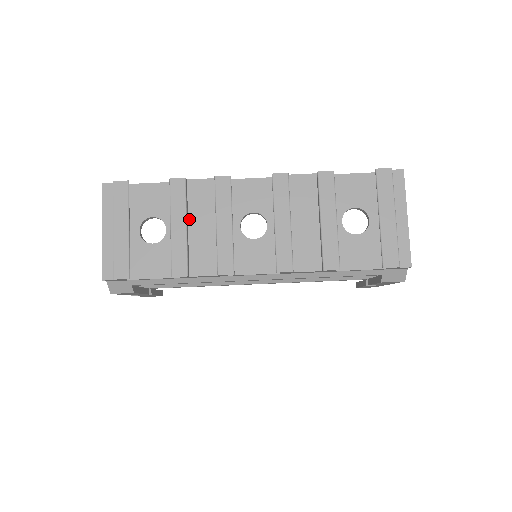
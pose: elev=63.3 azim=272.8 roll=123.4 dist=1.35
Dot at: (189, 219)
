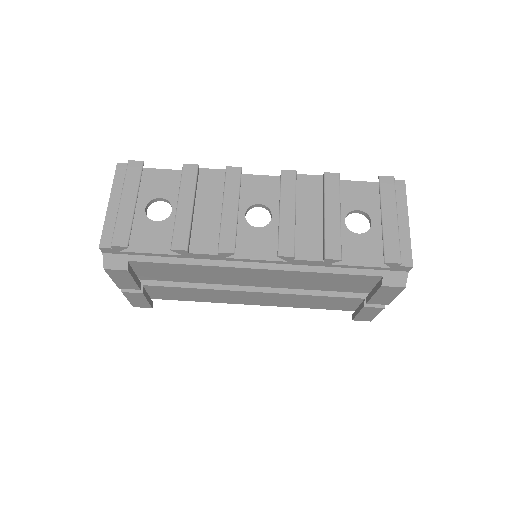
Dot at: (196, 201)
